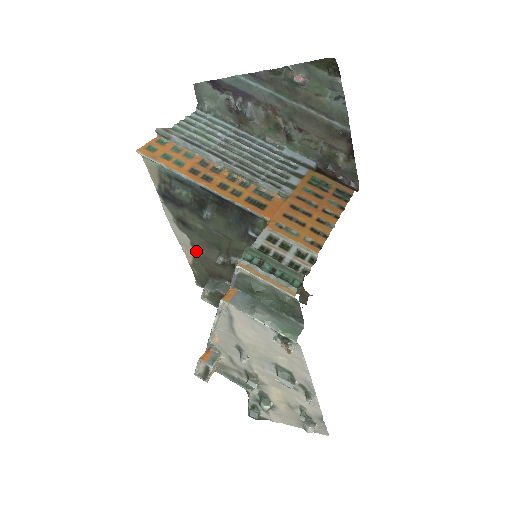
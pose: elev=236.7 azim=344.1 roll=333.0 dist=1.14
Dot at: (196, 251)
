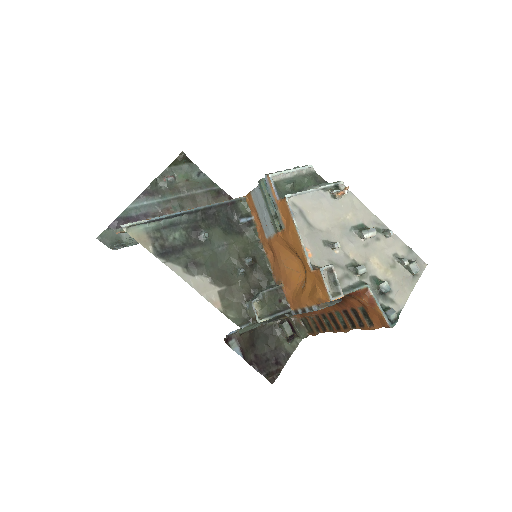
Dot at: (218, 286)
